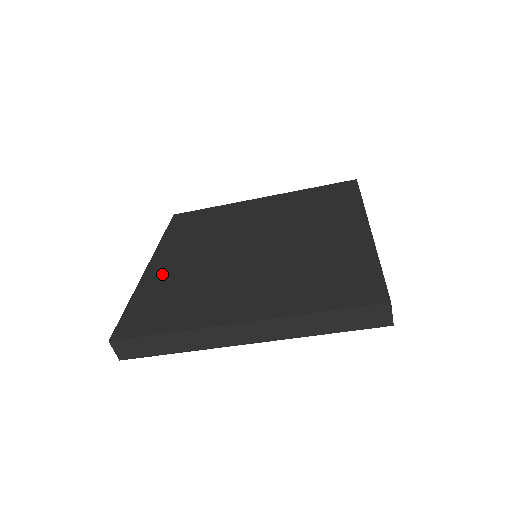
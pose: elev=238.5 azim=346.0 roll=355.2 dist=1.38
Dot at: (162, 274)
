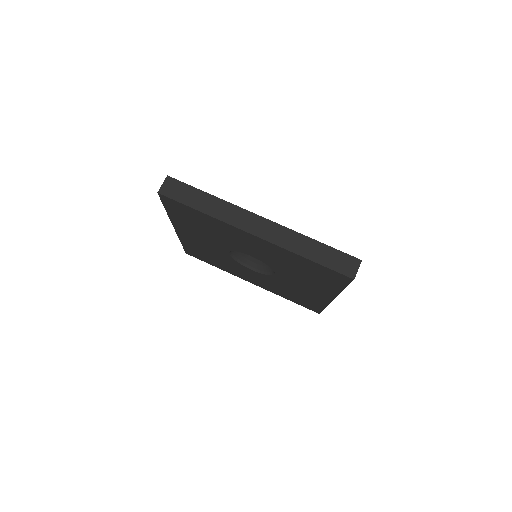
Dot at: occluded
